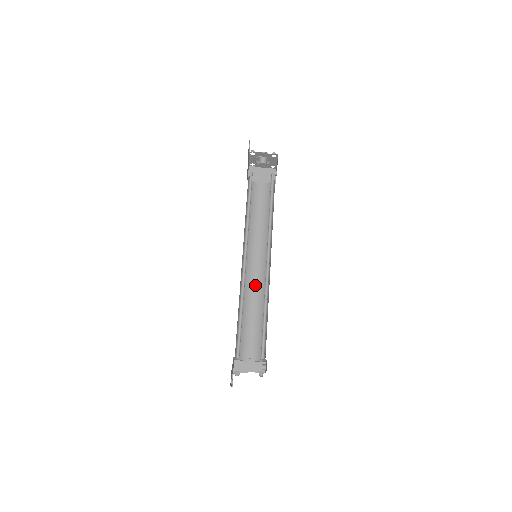
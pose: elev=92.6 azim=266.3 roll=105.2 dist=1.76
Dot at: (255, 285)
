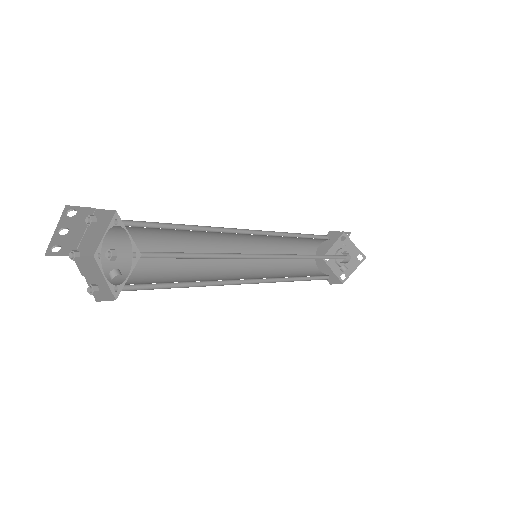
Dot at: (217, 273)
